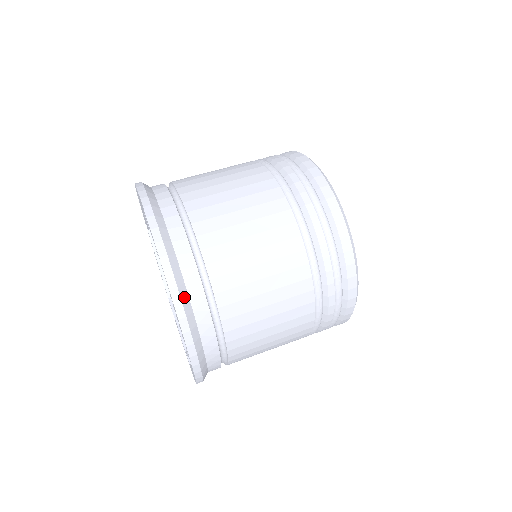
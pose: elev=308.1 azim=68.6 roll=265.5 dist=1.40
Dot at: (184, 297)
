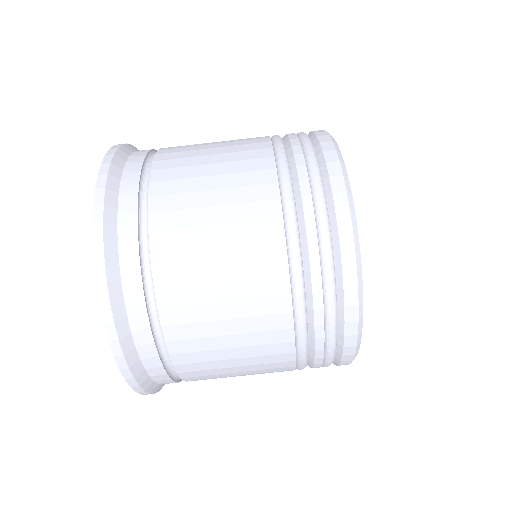
Dot at: occluded
